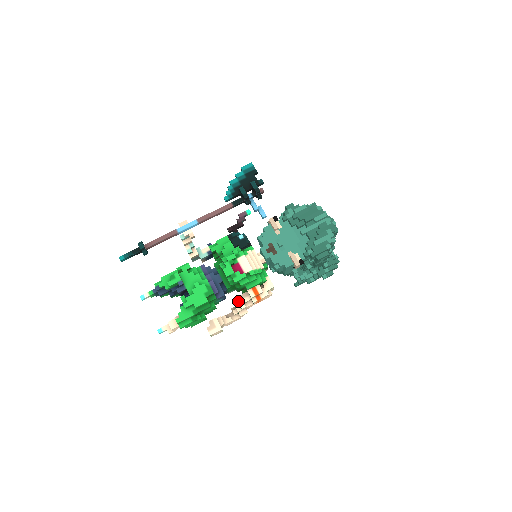
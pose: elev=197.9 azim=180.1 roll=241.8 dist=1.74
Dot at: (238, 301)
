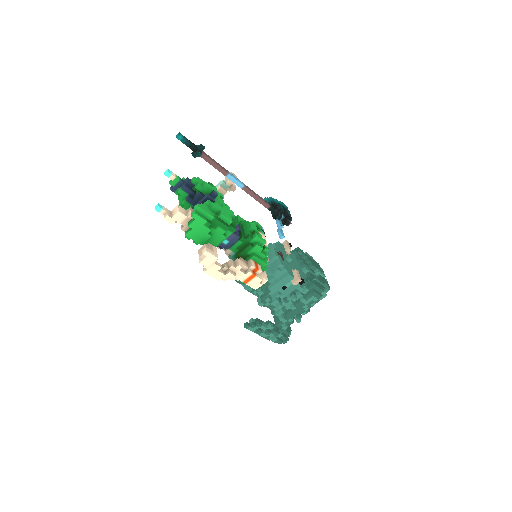
Dot at: occluded
